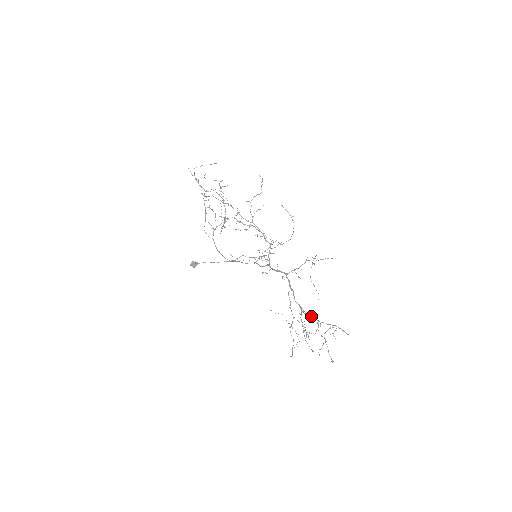
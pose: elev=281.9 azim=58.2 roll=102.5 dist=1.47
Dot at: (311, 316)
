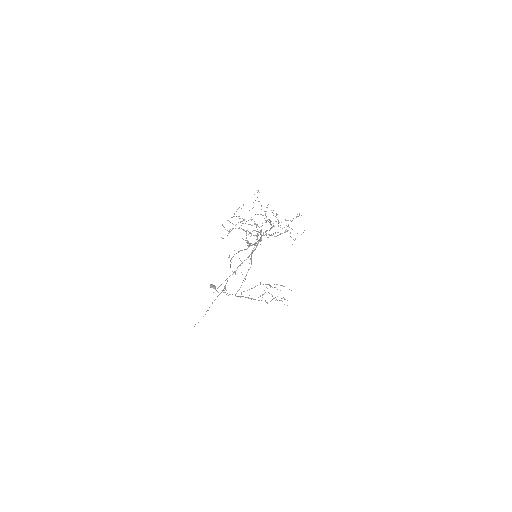
Dot at: occluded
